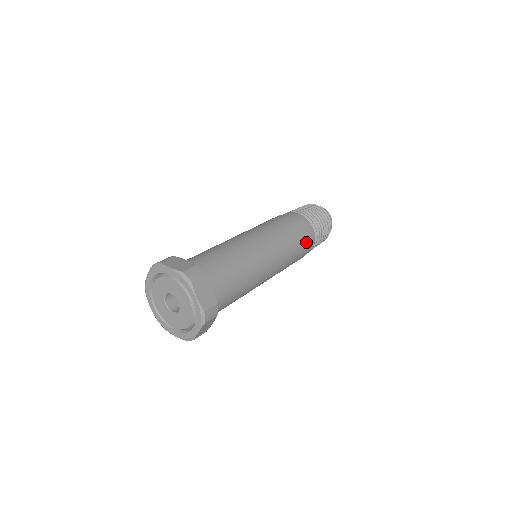
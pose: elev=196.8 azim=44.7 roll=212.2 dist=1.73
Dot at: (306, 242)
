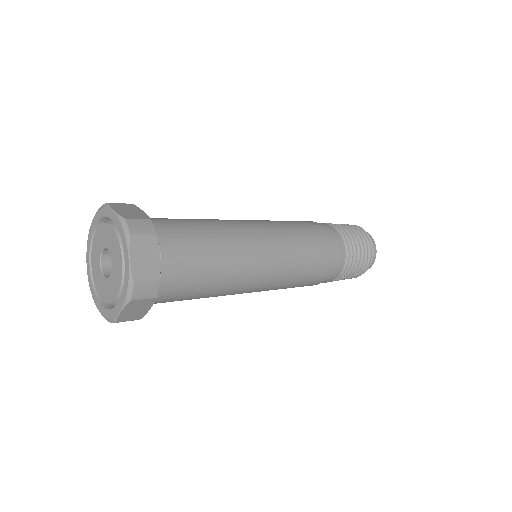
Dot at: (329, 262)
